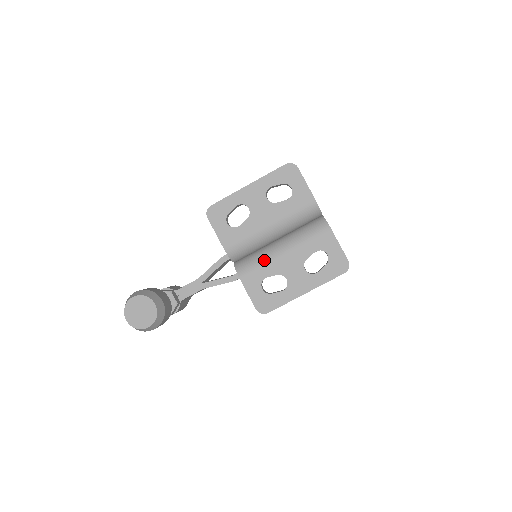
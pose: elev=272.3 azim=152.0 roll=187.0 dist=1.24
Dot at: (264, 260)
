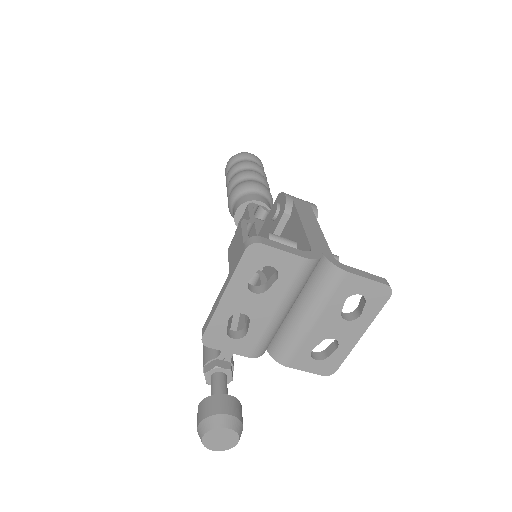
Dot at: (298, 339)
